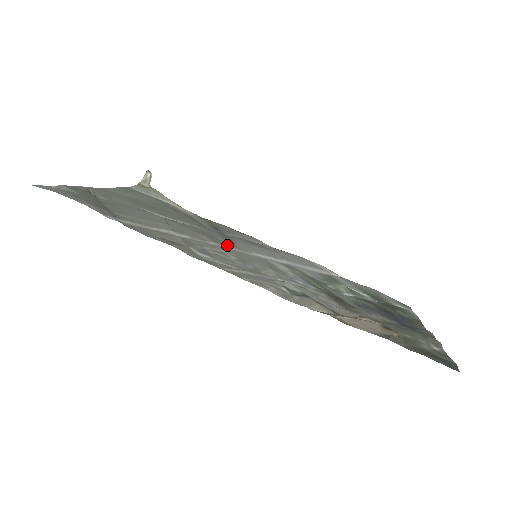
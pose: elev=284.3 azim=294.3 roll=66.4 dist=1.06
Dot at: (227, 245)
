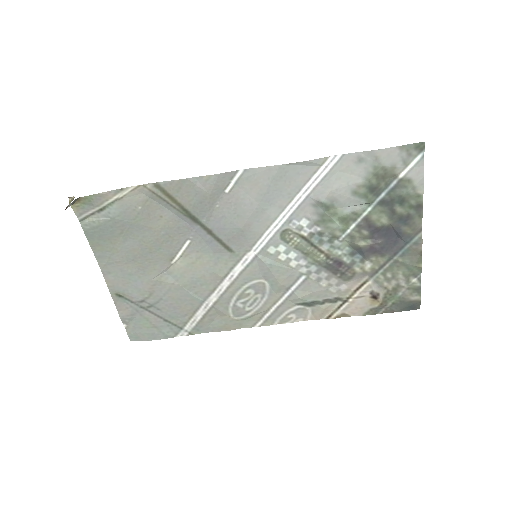
Dot at: (231, 265)
